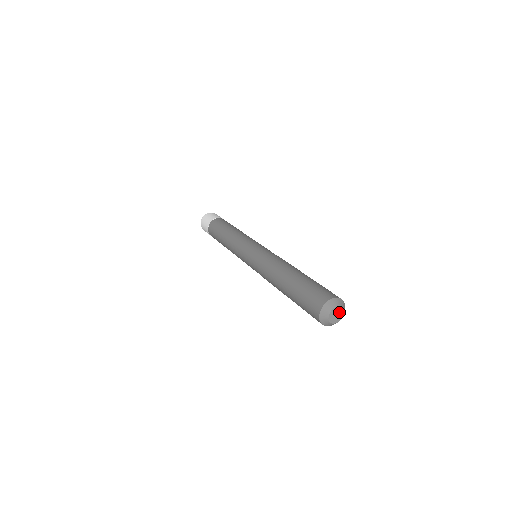
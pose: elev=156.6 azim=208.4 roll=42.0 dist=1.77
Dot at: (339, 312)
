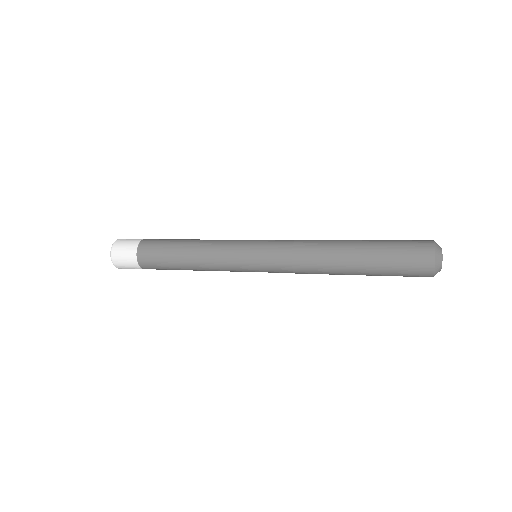
Dot at: occluded
